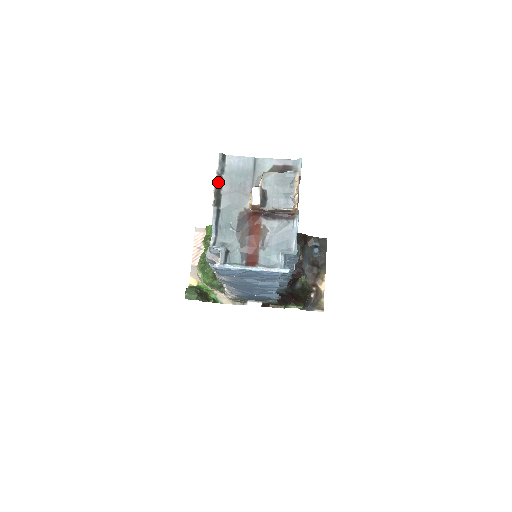
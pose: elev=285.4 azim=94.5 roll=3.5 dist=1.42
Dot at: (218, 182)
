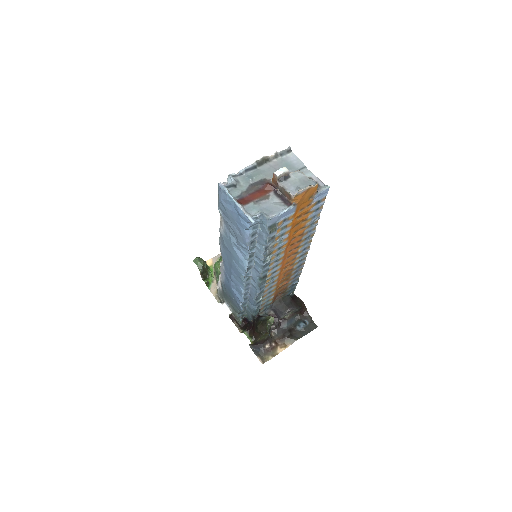
Dot at: (272, 156)
